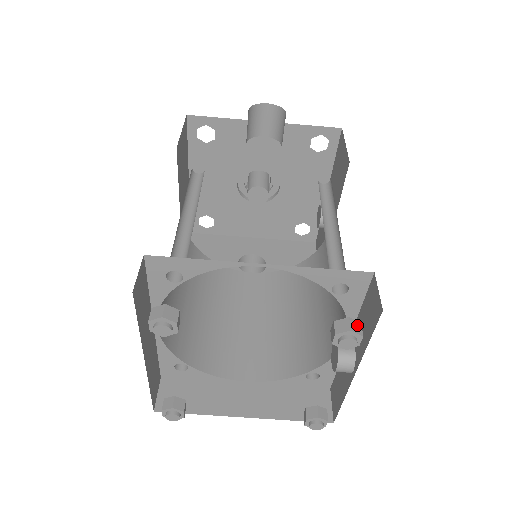
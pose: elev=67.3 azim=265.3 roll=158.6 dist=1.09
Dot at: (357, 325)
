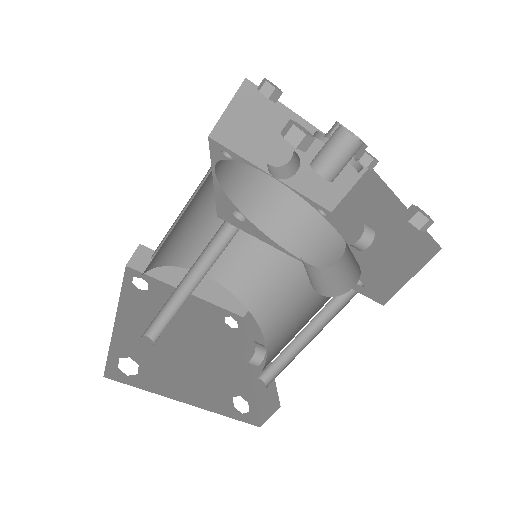
Dot at: (245, 415)
